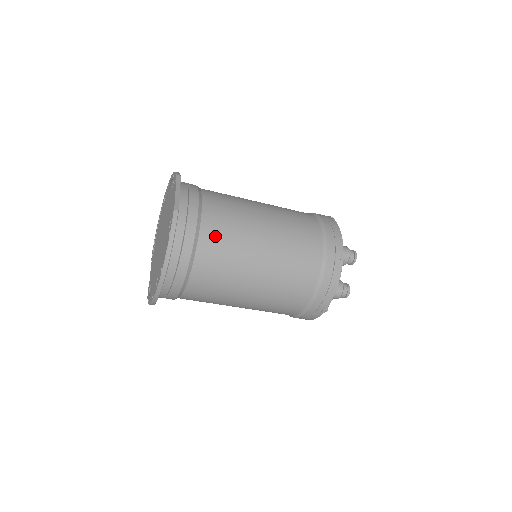
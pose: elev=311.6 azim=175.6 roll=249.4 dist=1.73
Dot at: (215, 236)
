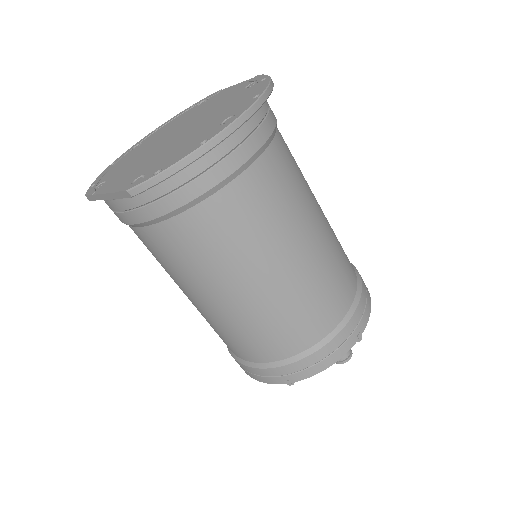
Dot at: occluded
